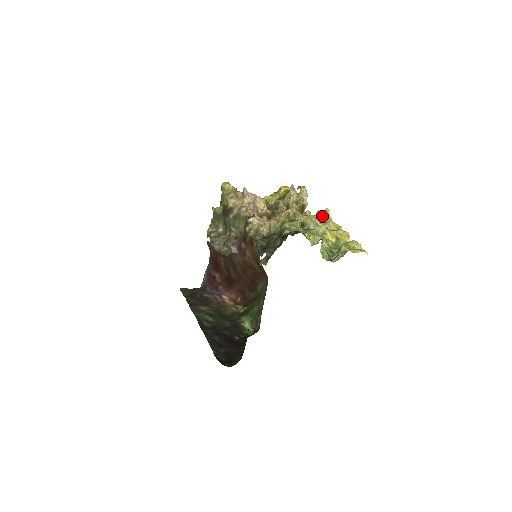
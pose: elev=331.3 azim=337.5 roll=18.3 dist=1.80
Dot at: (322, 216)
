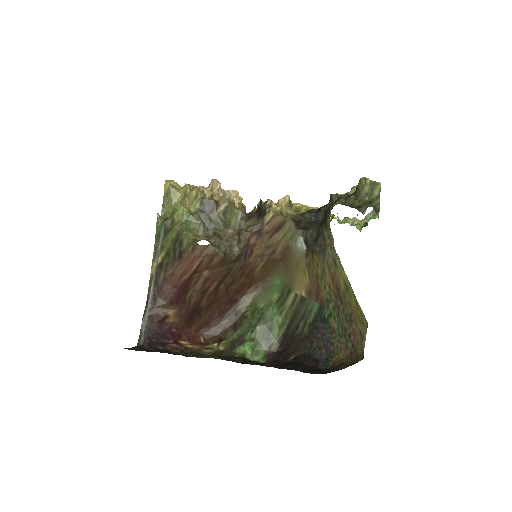
Dot at: occluded
